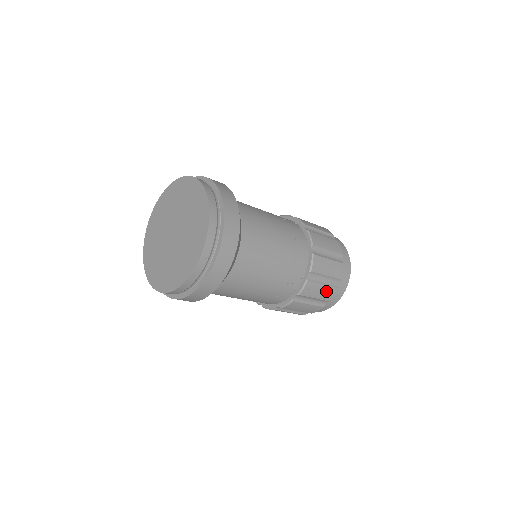
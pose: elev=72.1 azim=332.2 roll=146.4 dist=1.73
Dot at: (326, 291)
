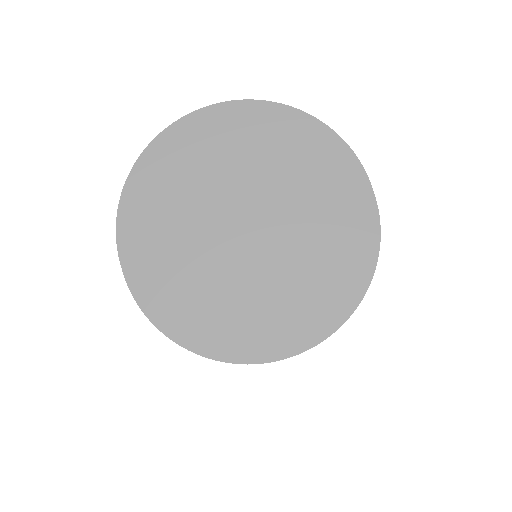
Dot at: occluded
